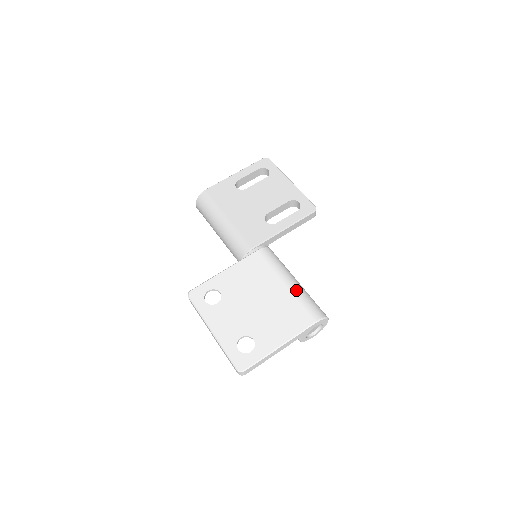
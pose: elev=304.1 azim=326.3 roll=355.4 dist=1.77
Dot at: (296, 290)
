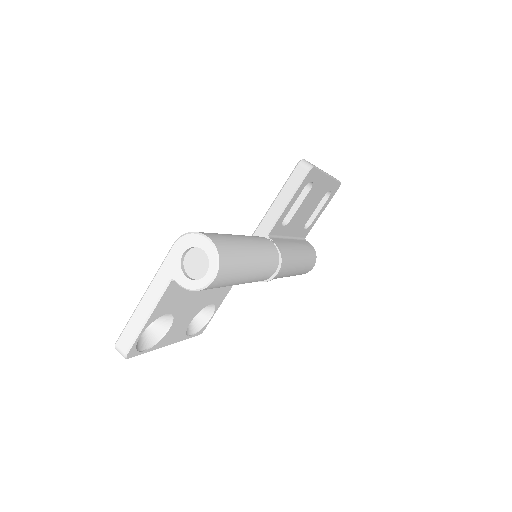
Dot at: occluded
